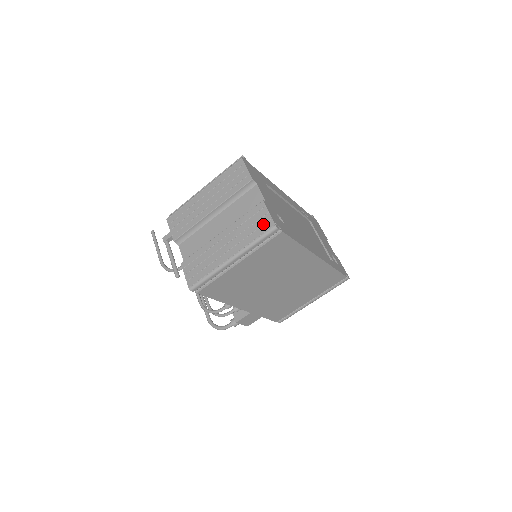
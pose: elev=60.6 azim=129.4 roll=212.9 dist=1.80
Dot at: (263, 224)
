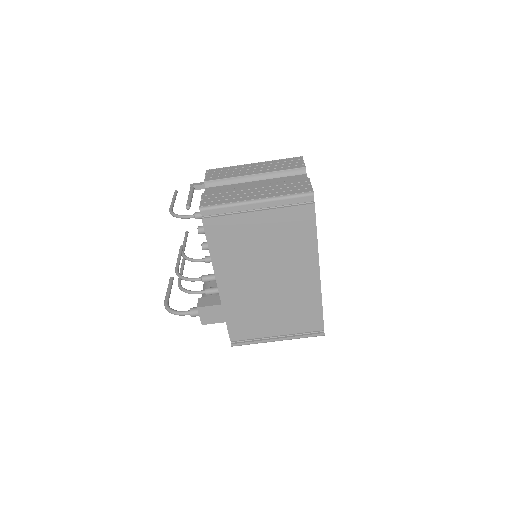
Dot at: (302, 188)
